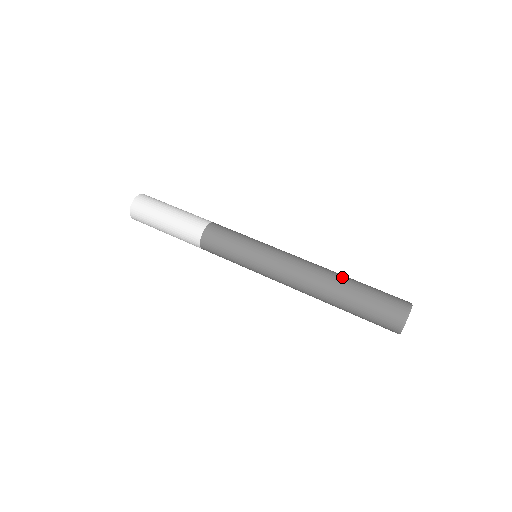
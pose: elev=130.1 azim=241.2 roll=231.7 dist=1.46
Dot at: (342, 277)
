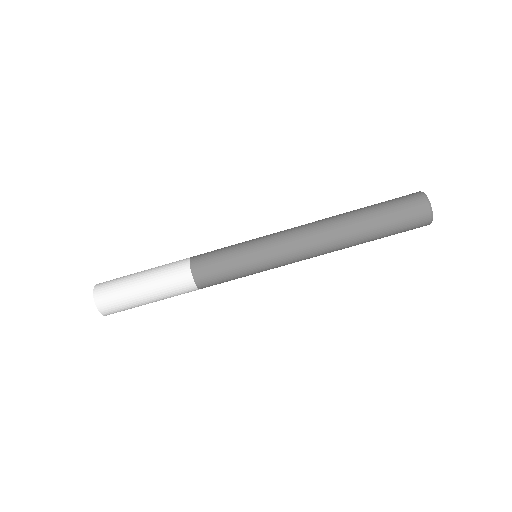
Dot at: (356, 233)
